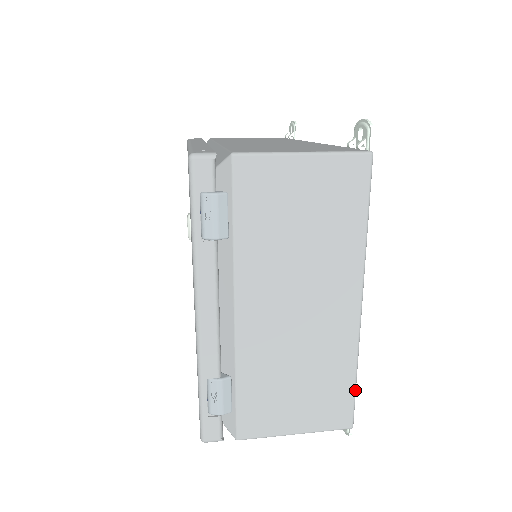
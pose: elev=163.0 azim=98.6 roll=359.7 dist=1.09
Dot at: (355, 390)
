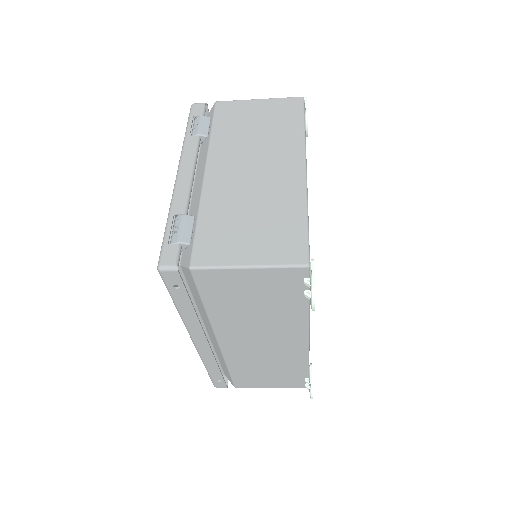
Dot at: (307, 230)
